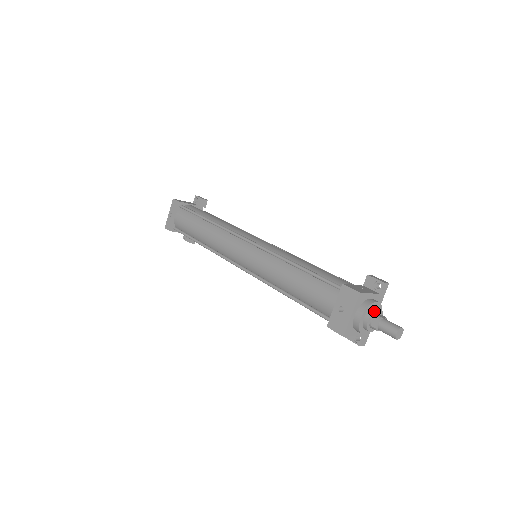
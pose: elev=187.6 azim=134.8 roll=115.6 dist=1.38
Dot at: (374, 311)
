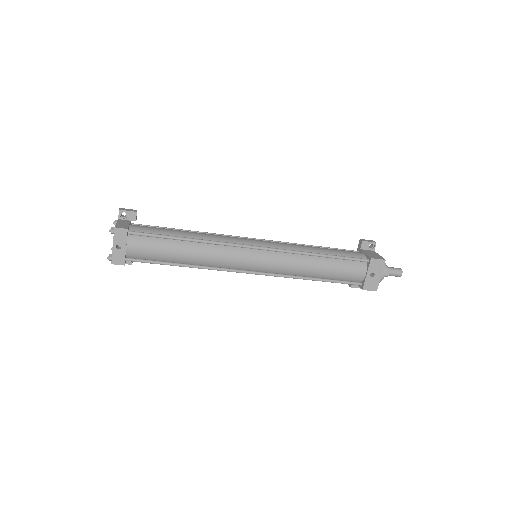
Dot at: (386, 266)
